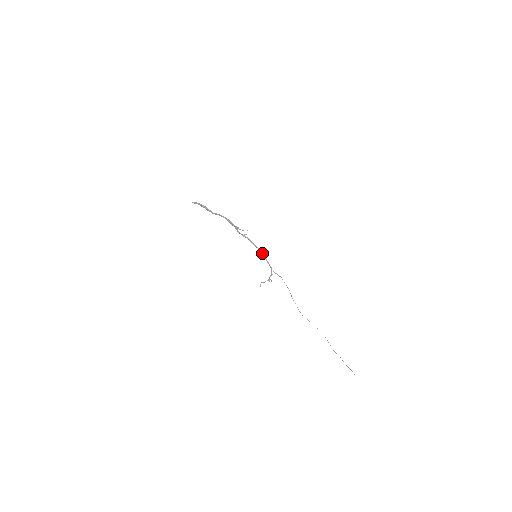
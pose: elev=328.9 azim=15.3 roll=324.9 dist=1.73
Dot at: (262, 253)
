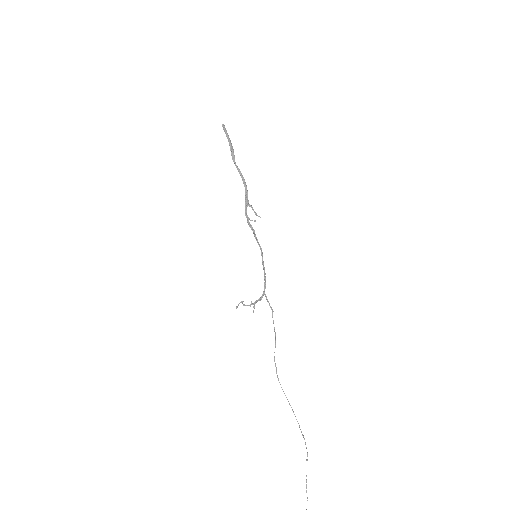
Dot at: occluded
